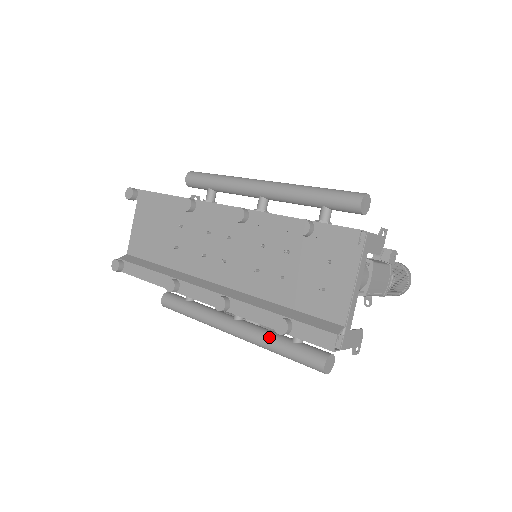
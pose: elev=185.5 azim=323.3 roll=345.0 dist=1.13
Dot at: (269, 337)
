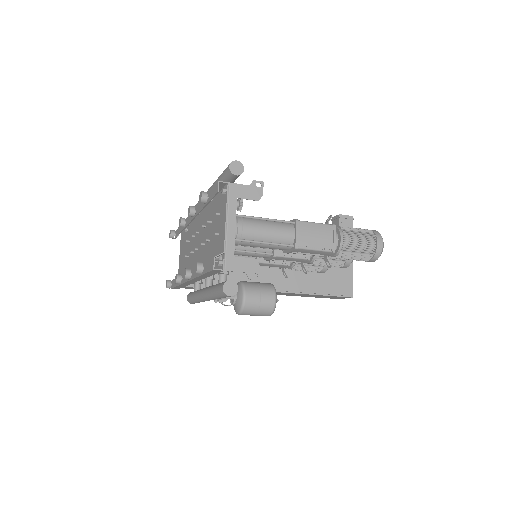
Dot at: (211, 287)
